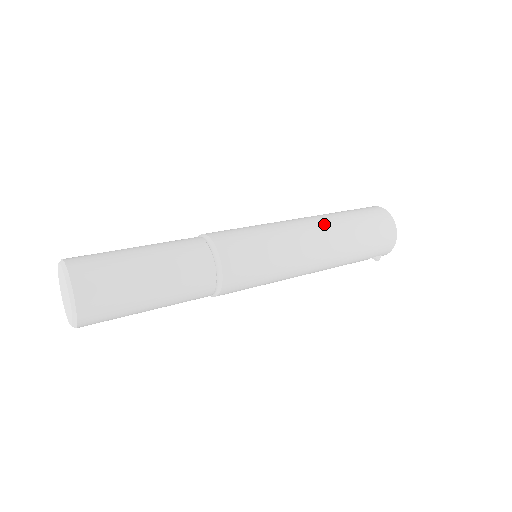
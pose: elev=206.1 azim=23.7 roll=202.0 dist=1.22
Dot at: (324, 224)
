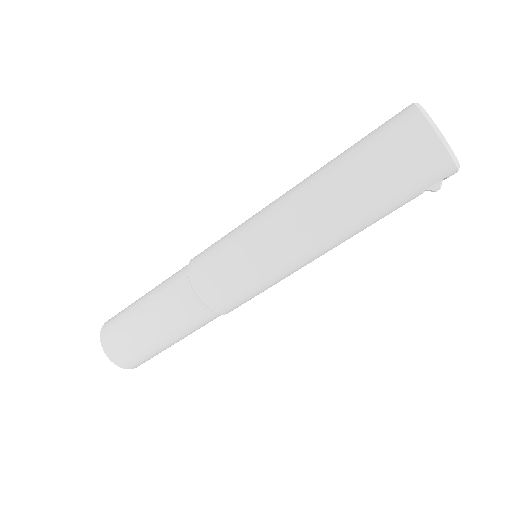
Dot at: (307, 193)
